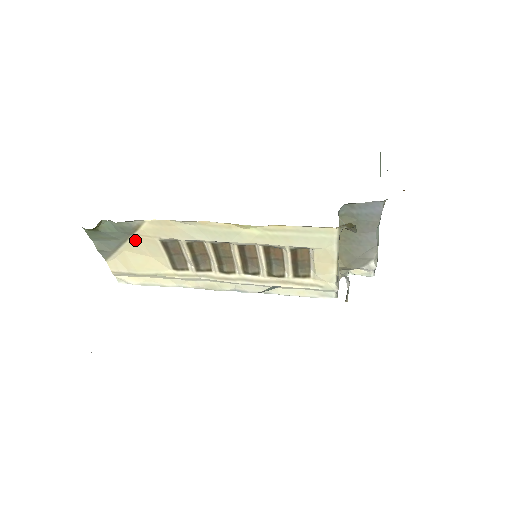
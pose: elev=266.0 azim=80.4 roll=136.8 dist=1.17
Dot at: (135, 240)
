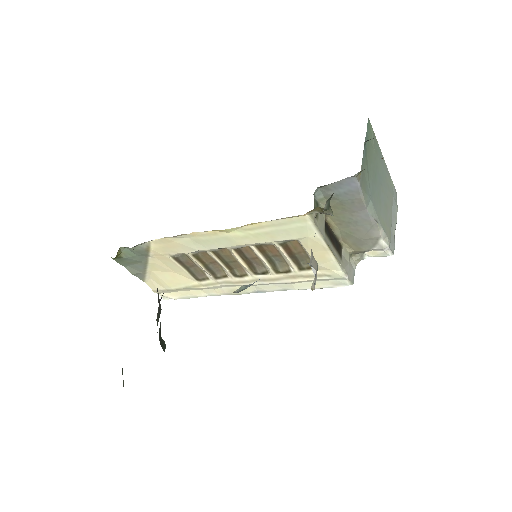
Dot at: (154, 260)
